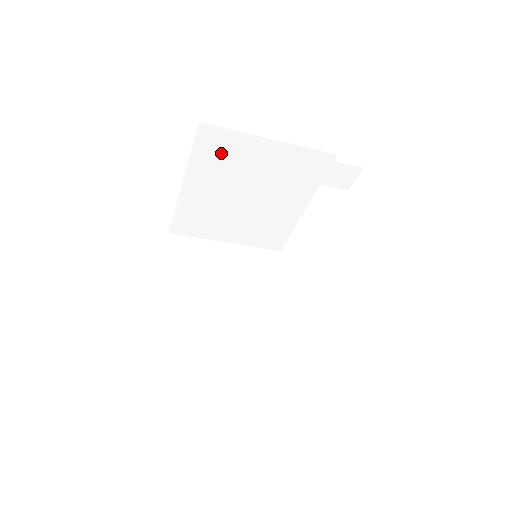
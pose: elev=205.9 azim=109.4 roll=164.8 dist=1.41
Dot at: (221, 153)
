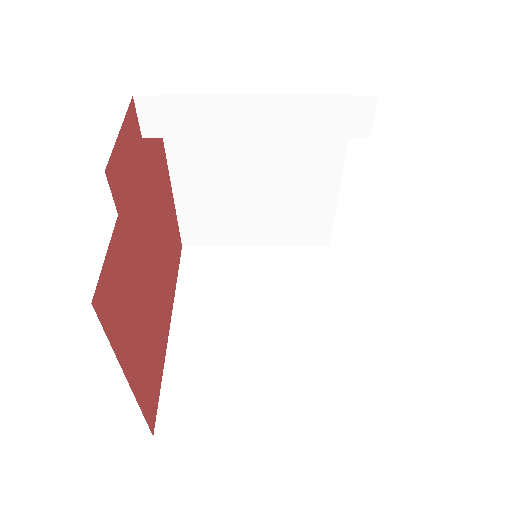
Dot at: (166, 123)
